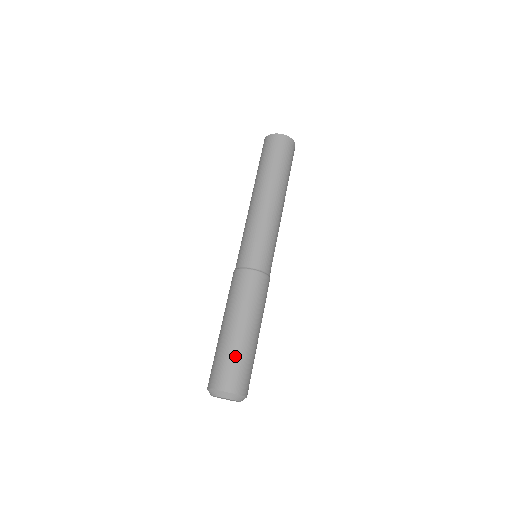
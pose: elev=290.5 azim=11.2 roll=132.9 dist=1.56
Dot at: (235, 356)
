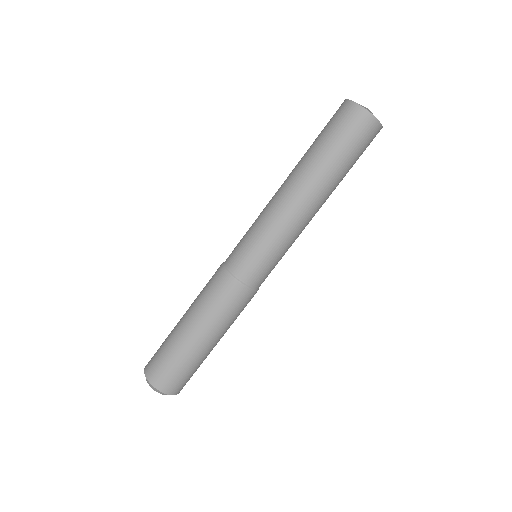
Dot at: (171, 354)
